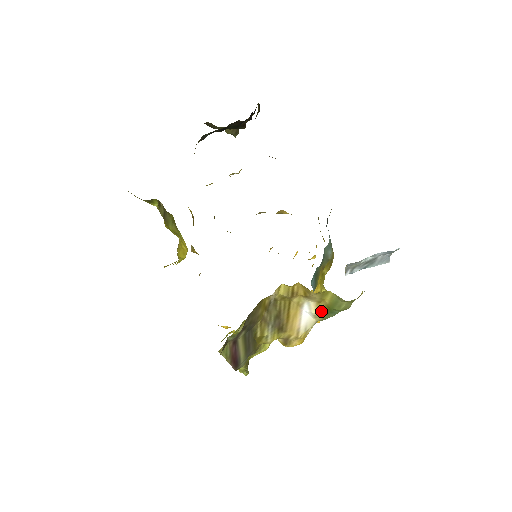
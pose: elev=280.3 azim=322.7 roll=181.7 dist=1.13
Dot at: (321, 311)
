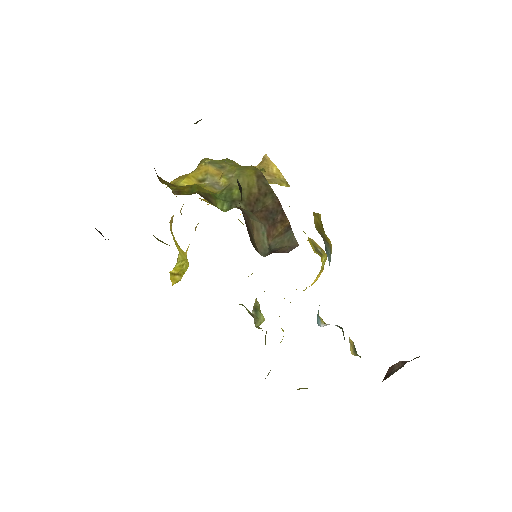
Dot at: occluded
